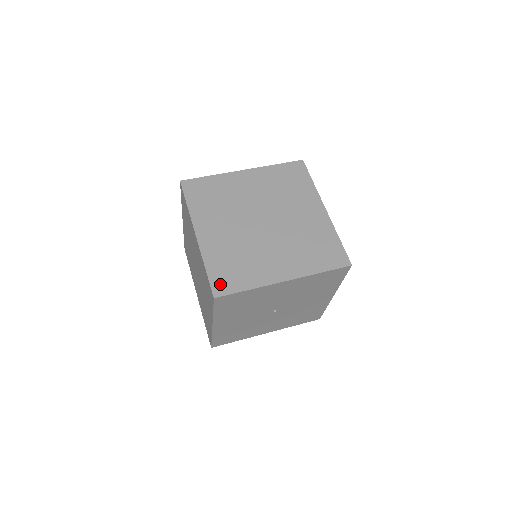
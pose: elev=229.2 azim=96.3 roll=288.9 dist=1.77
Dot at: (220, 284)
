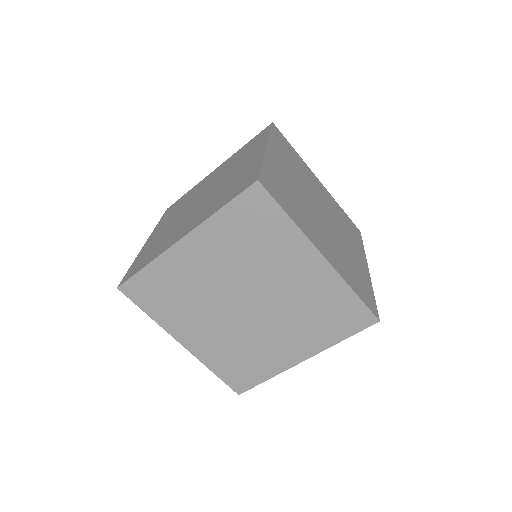
Dot at: (237, 383)
